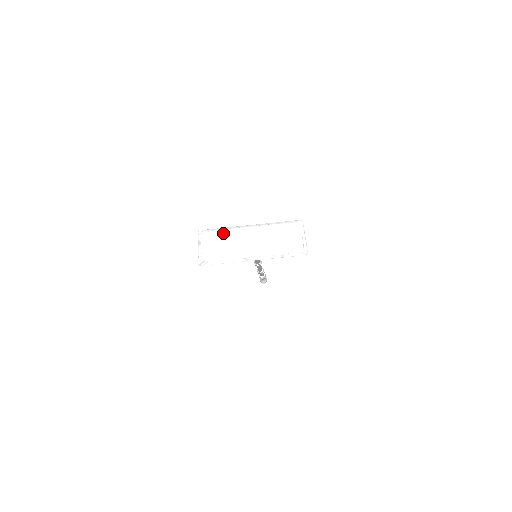
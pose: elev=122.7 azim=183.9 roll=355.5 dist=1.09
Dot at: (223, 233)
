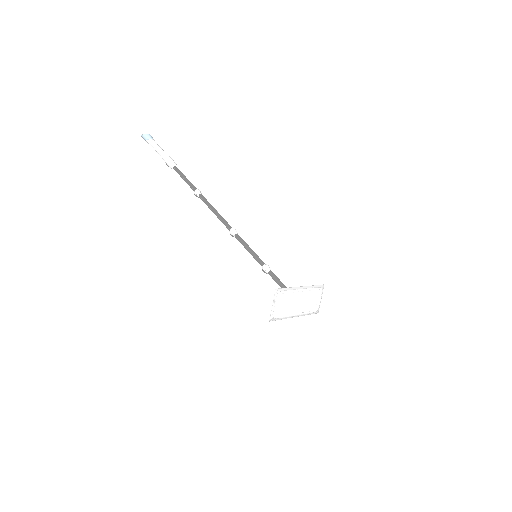
Dot at: (289, 294)
